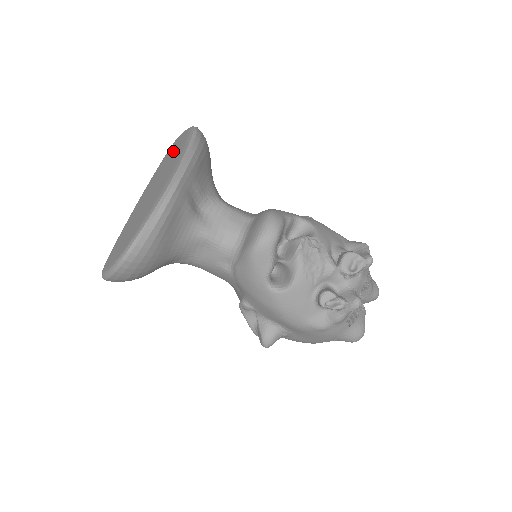
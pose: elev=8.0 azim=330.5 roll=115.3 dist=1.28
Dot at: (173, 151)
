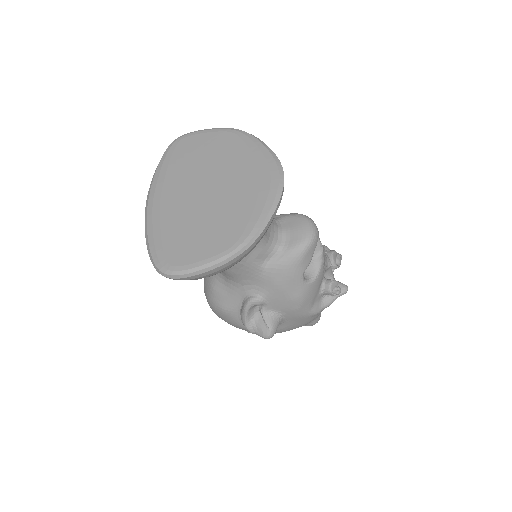
Dot at: (211, 148)
